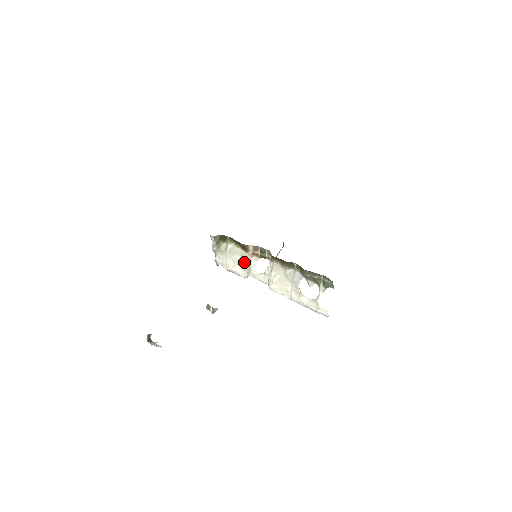
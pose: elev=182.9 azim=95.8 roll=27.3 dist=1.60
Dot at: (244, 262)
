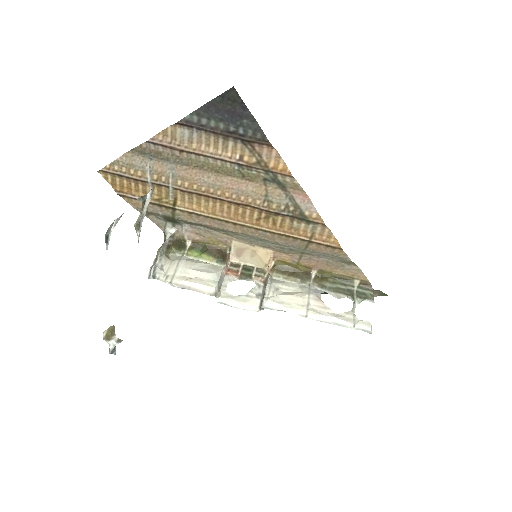
Dot at: (217, 273)
